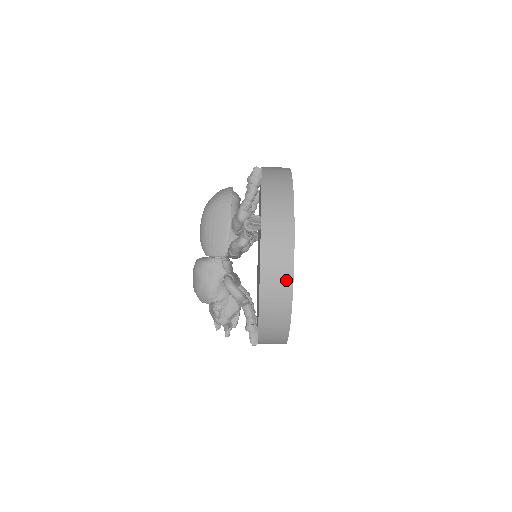
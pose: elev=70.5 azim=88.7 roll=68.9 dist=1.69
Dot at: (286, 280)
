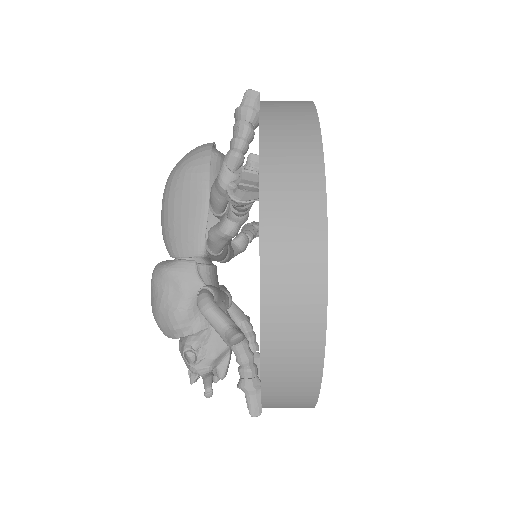
Dot at: (313, 296)
